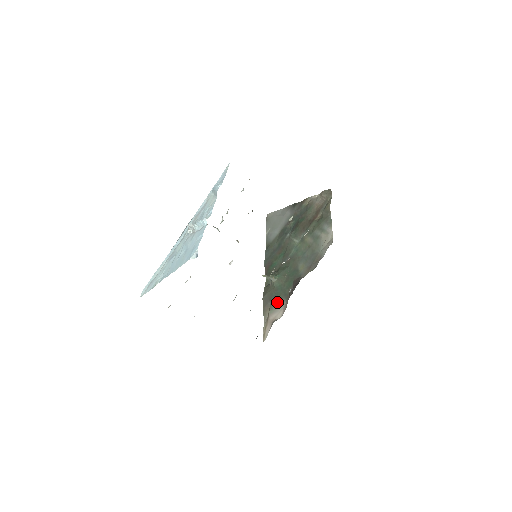
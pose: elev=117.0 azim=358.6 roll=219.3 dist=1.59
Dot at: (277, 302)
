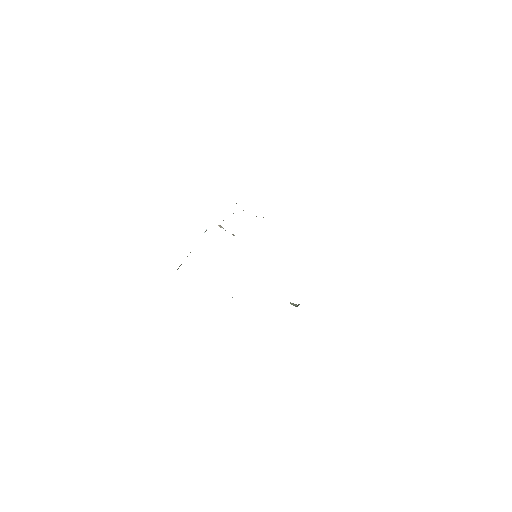
Dot at: occluded
